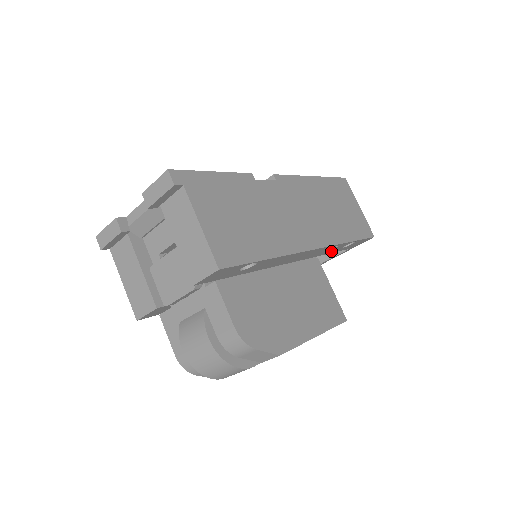
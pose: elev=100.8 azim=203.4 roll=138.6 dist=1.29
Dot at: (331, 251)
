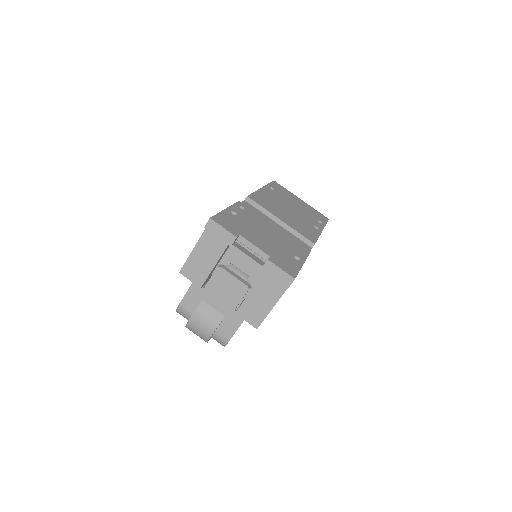
Dot at: occluded
